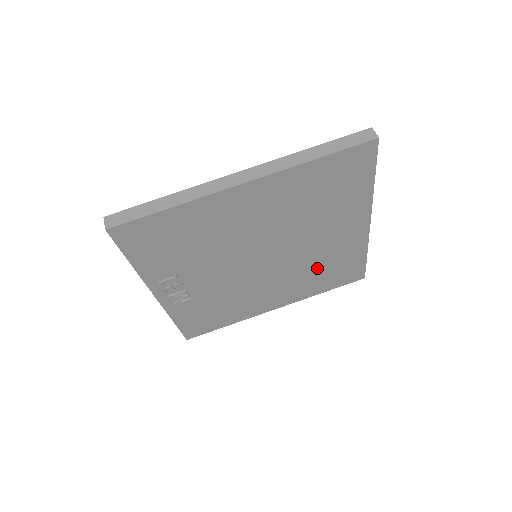
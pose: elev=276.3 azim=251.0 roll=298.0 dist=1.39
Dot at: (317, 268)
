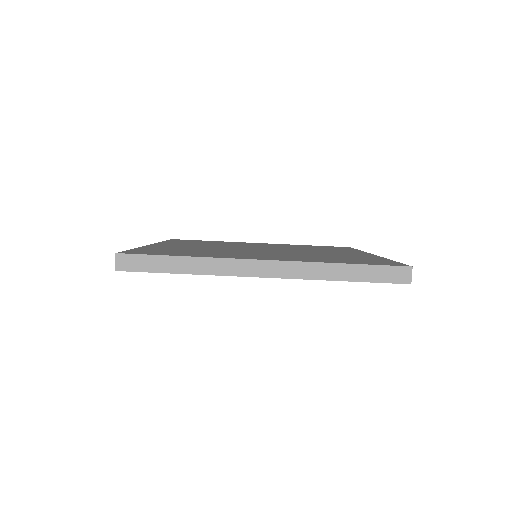
Dot at: occluded
